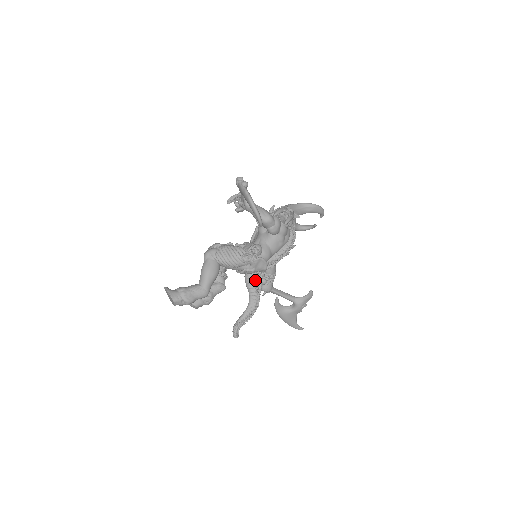
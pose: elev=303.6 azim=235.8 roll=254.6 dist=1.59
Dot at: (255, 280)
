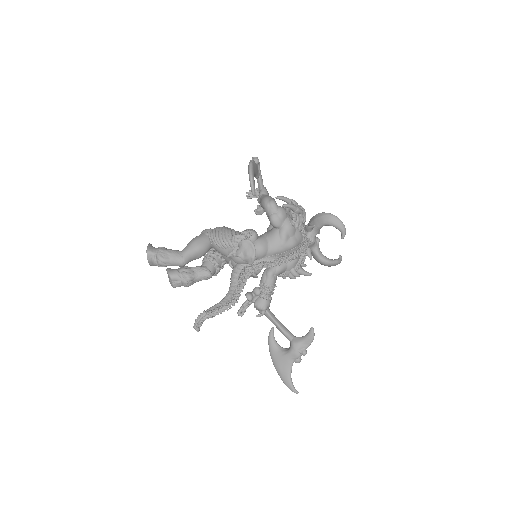
Dot at: (241, 273)
